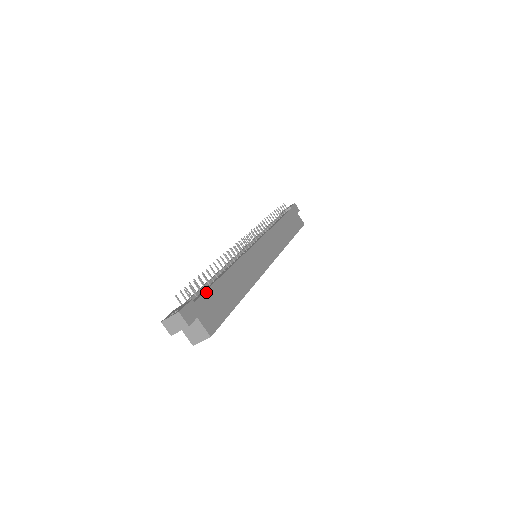
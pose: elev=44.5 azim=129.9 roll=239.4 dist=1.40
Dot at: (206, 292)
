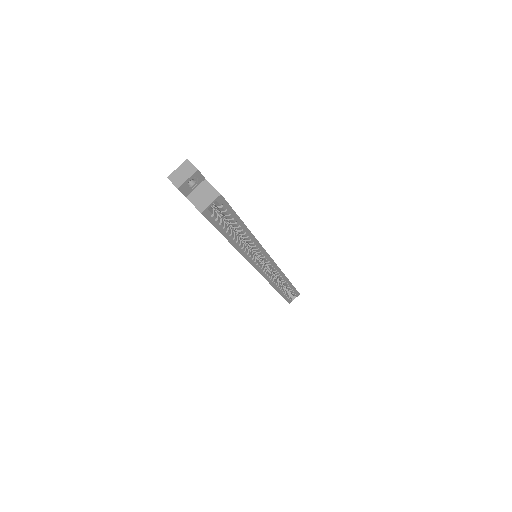
Dot at: occluded
